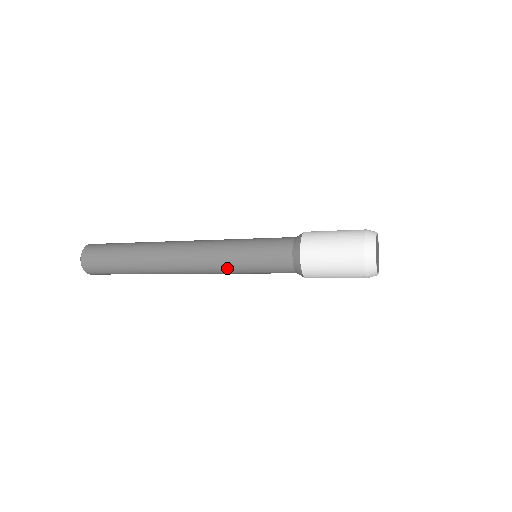
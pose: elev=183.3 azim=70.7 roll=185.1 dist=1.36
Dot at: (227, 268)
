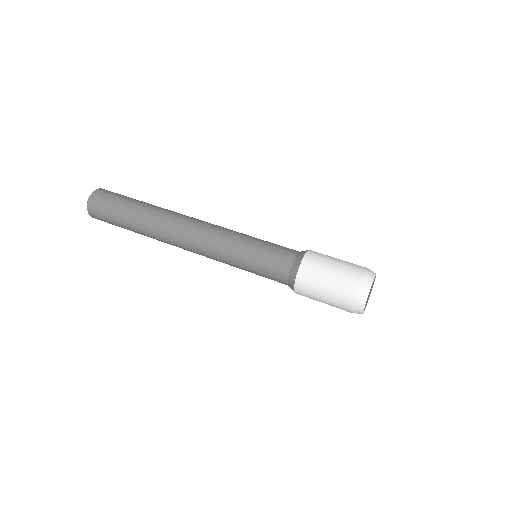
Dot at: occluded
